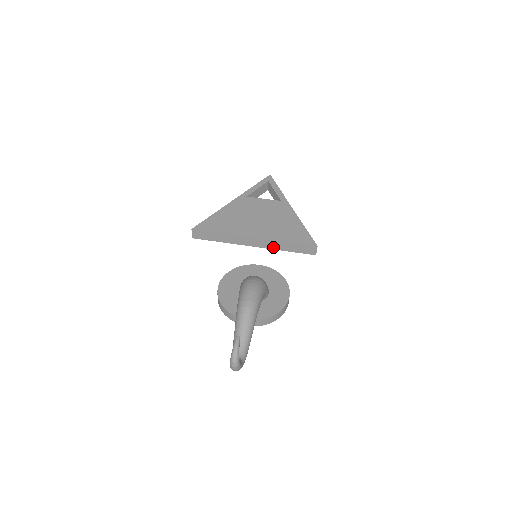
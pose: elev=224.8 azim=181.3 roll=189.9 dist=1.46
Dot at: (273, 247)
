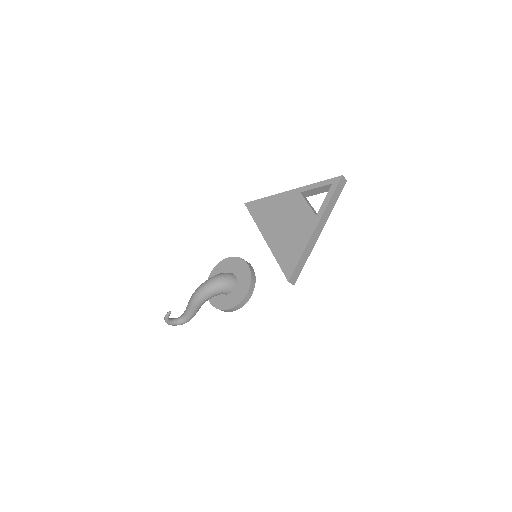
Dot at: occluded
